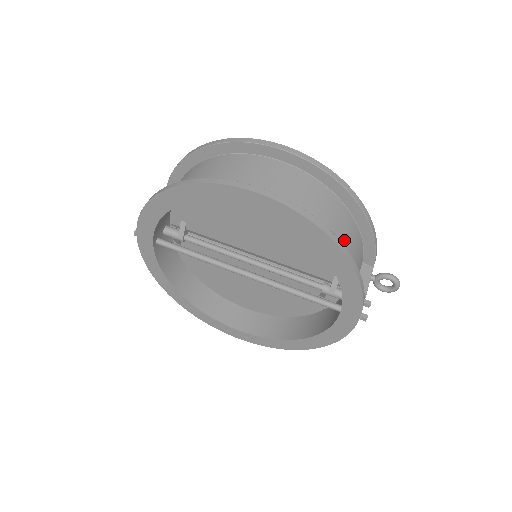
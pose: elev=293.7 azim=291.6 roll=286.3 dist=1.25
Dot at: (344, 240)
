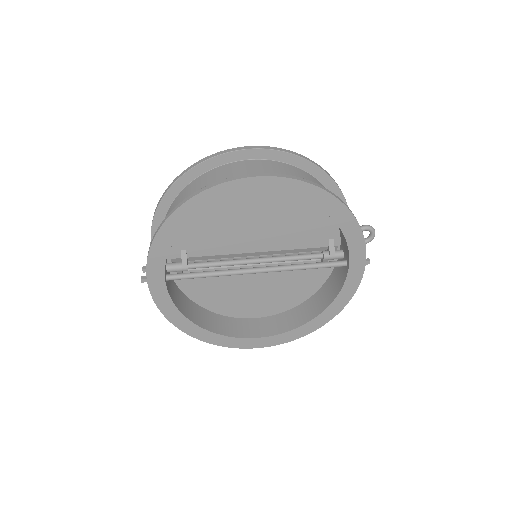
Dot at: occluded
